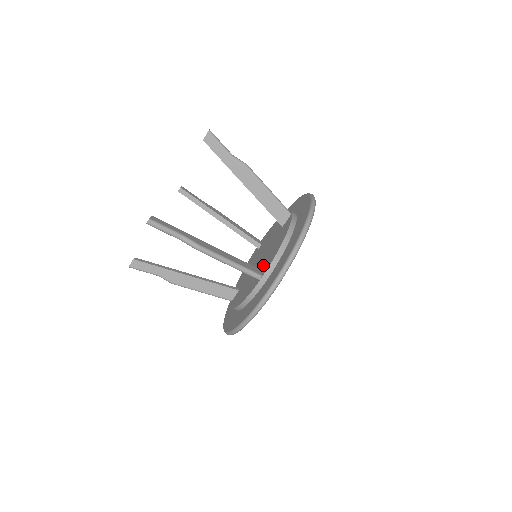
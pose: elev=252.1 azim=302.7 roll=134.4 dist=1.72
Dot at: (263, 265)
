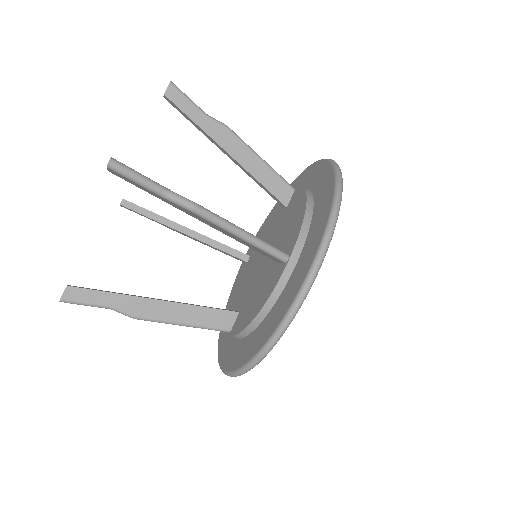
Dot at: (244, 303)
